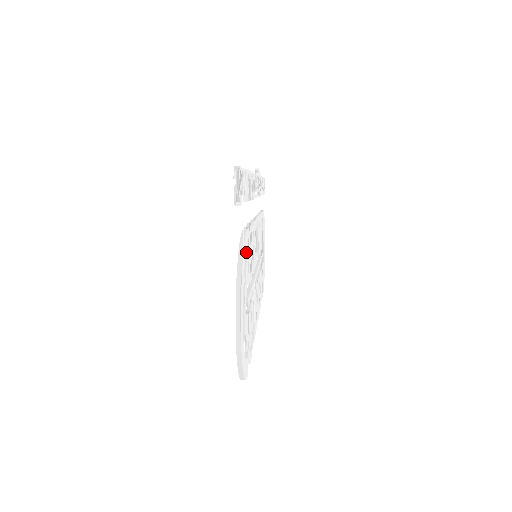
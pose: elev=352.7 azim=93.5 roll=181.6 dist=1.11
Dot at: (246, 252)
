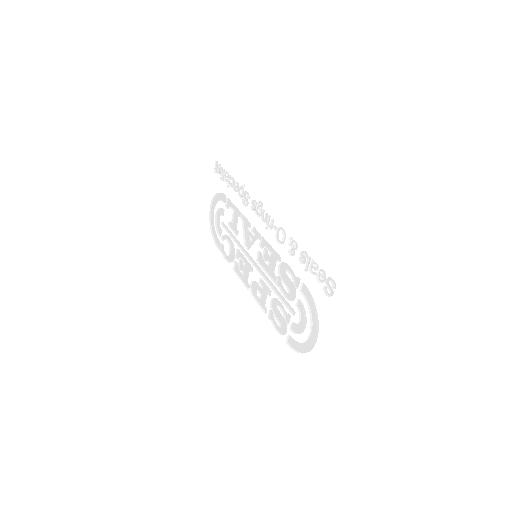
Dot at: (294, 288)
